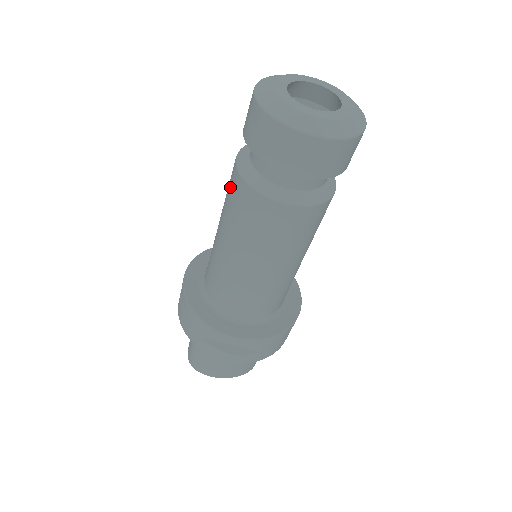
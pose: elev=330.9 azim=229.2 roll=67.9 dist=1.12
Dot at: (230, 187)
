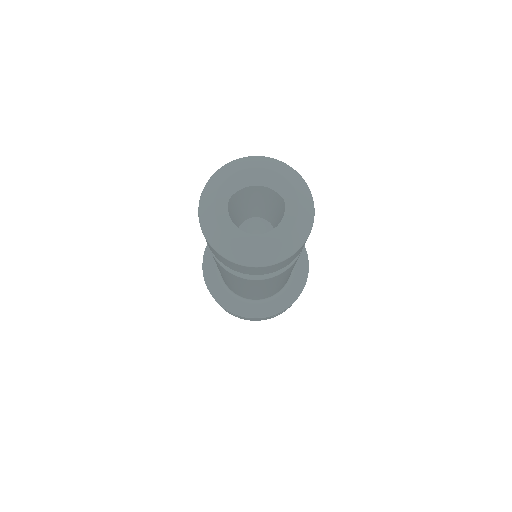
Dot at: occluded
